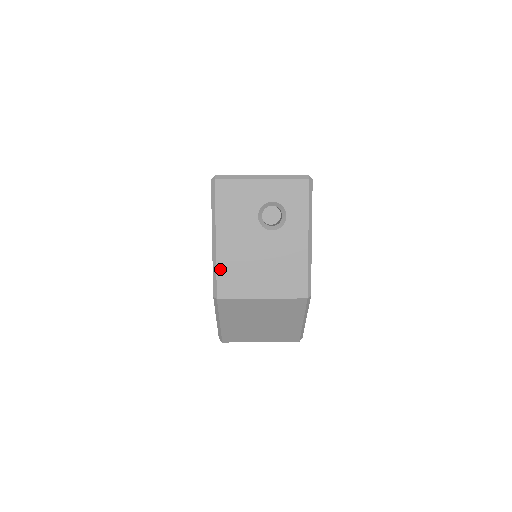
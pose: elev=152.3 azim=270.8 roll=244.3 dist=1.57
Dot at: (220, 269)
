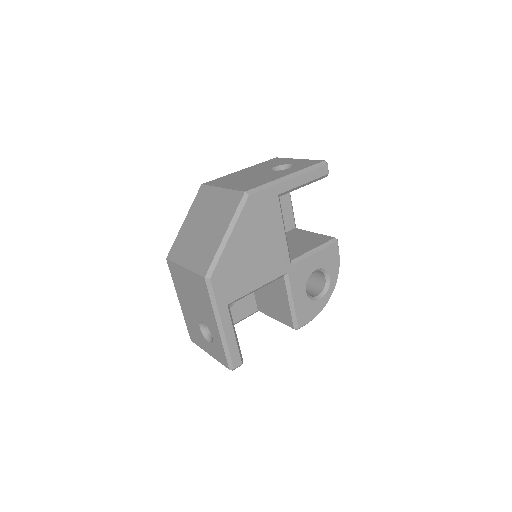
Dot at: (224, 177)
